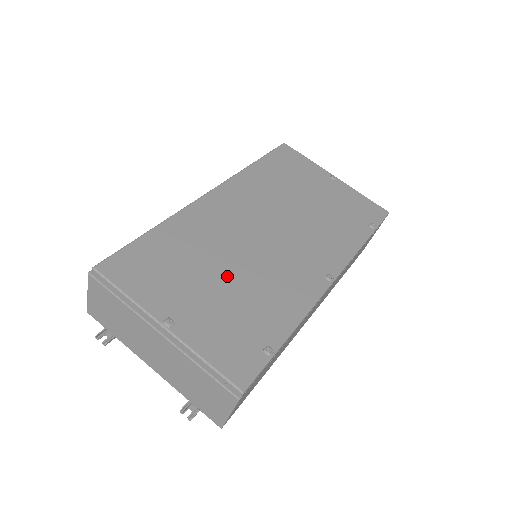
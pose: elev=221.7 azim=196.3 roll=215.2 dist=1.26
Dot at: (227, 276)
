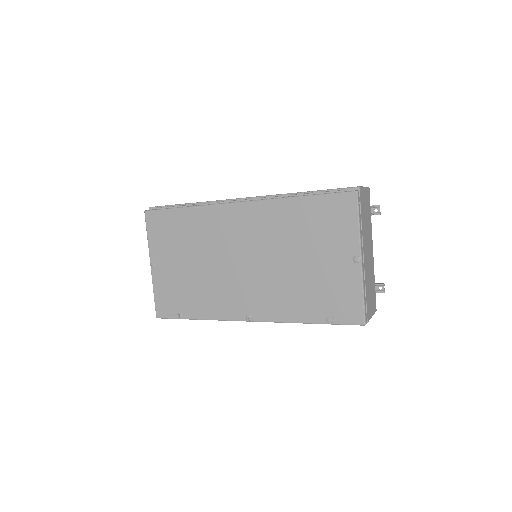
Dot at: (195, 266)
